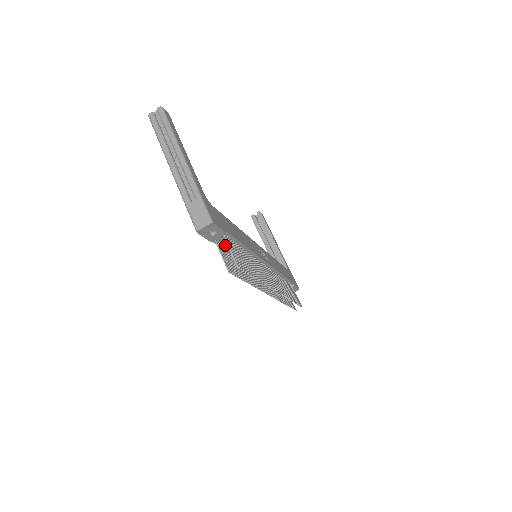
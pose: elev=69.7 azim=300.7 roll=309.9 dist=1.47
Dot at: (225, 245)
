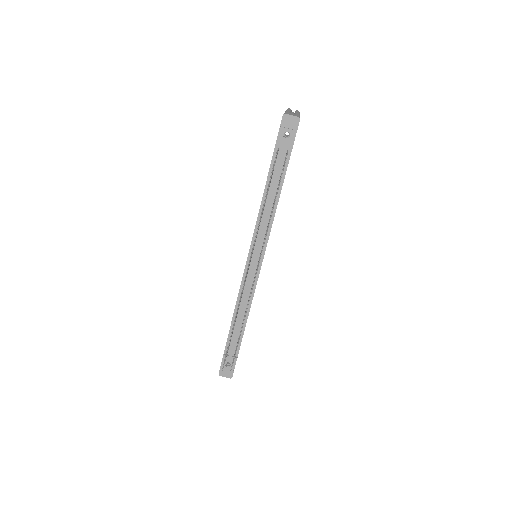
Dot at: (273, 172)
